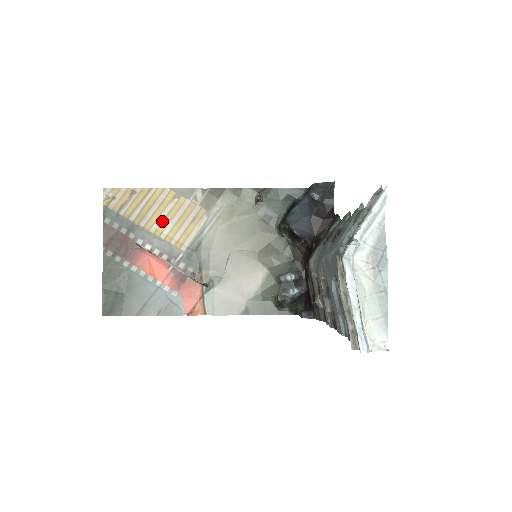
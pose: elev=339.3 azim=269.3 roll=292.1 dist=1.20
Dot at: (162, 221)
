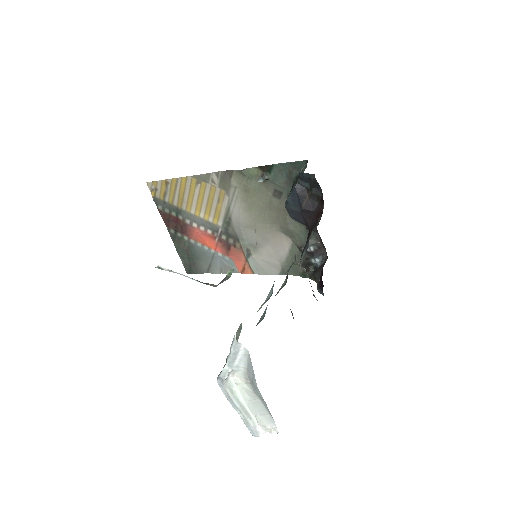
Dot at: (196, 204)
